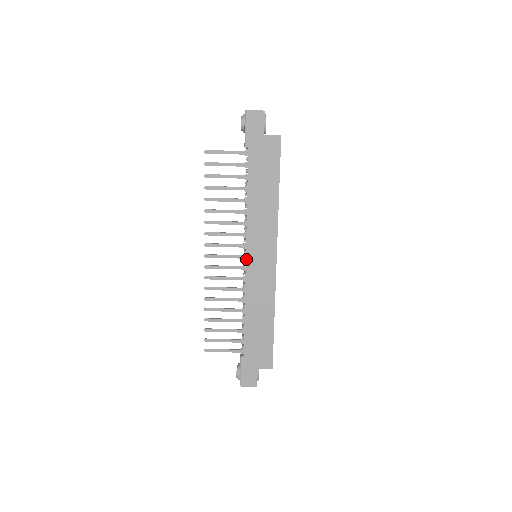
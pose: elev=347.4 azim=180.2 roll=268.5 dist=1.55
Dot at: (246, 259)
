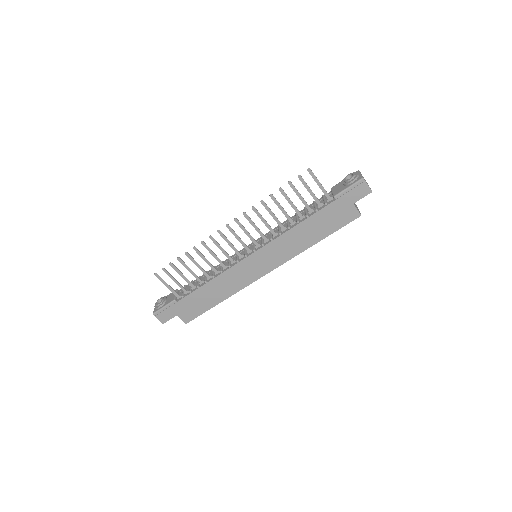
Dot at: (250, 255)
